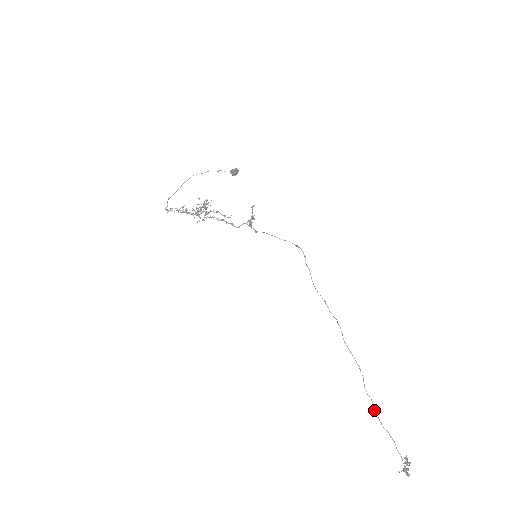
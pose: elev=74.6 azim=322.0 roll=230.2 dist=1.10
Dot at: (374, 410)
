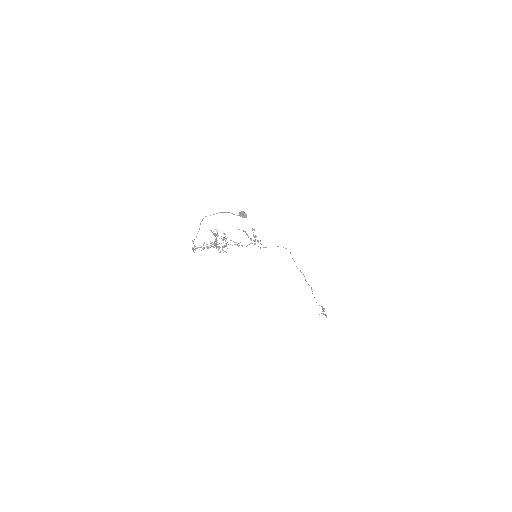
Dot at: occluded
